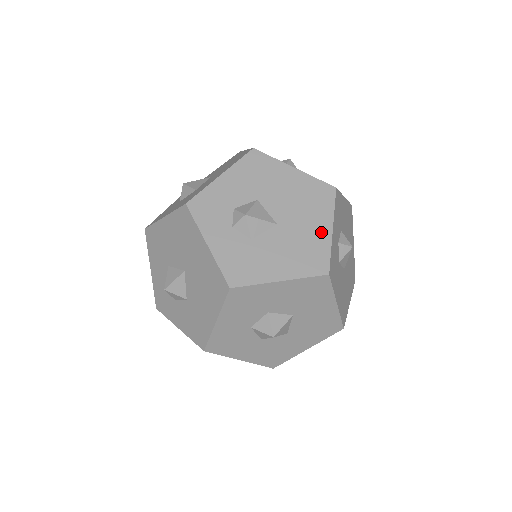
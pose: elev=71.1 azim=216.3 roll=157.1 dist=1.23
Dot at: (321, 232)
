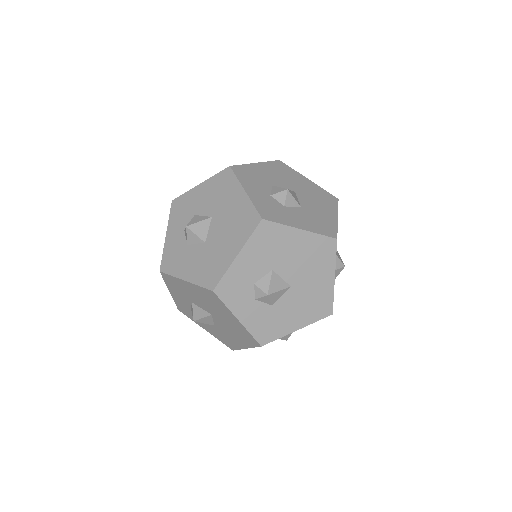
Dot at: (326, 283)
